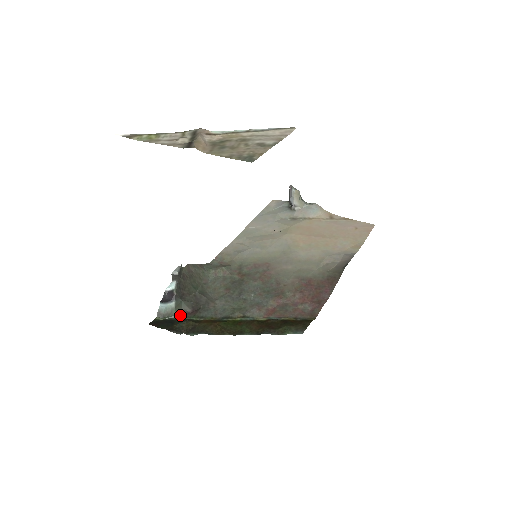
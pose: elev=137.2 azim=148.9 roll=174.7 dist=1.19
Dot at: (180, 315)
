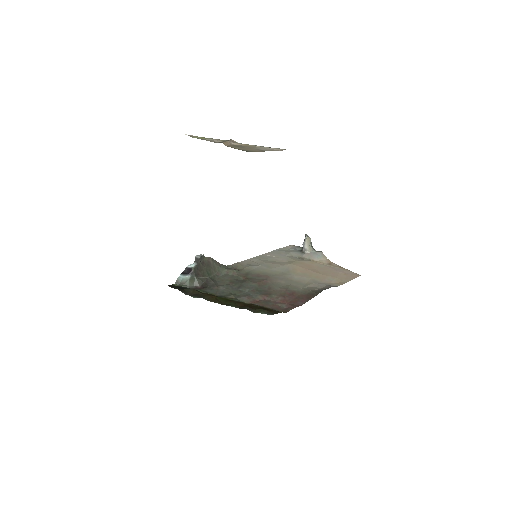
Dot at: (191, 287)
